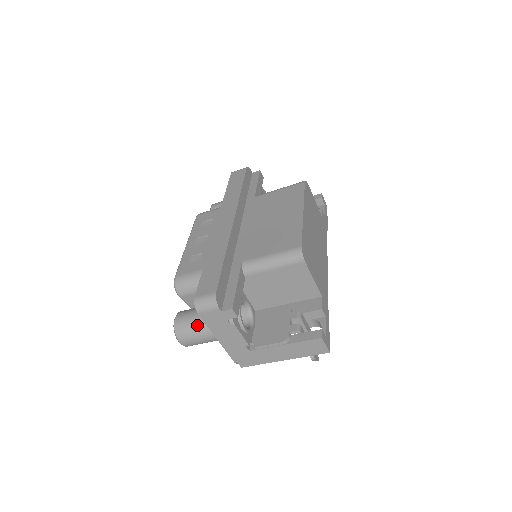
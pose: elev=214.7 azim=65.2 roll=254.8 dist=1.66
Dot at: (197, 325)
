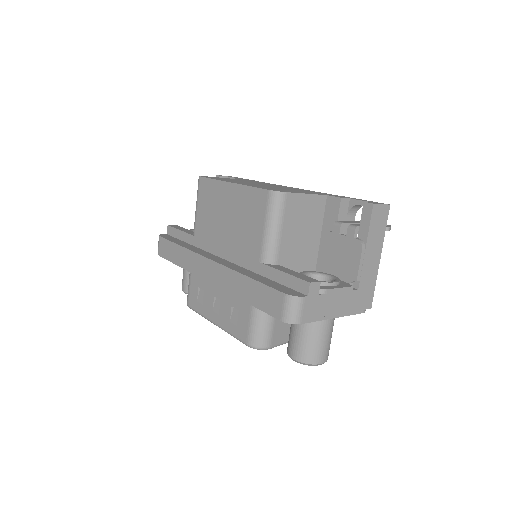
Dot at: (310, 335)
